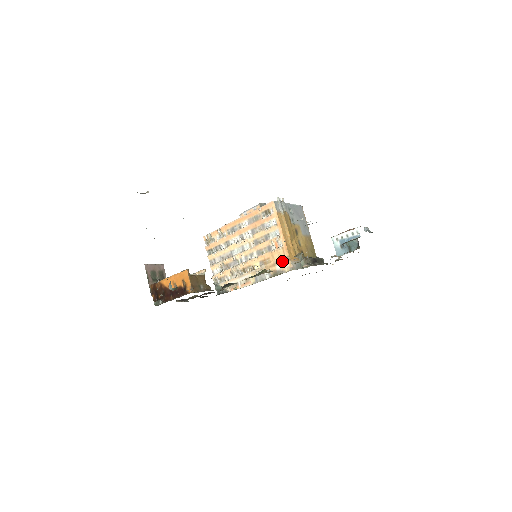
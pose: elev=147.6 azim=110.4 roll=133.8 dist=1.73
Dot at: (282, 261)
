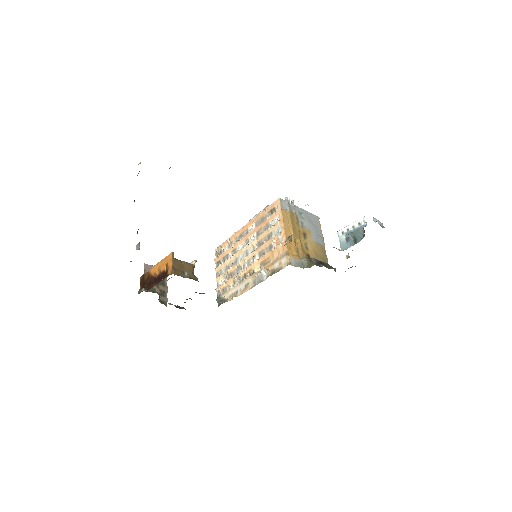
Dot at: (280, 258)
